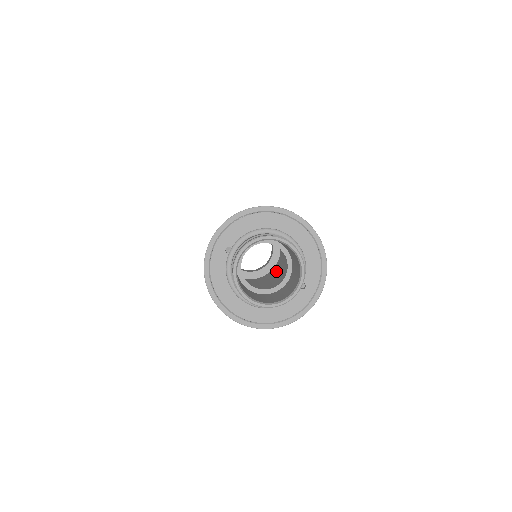
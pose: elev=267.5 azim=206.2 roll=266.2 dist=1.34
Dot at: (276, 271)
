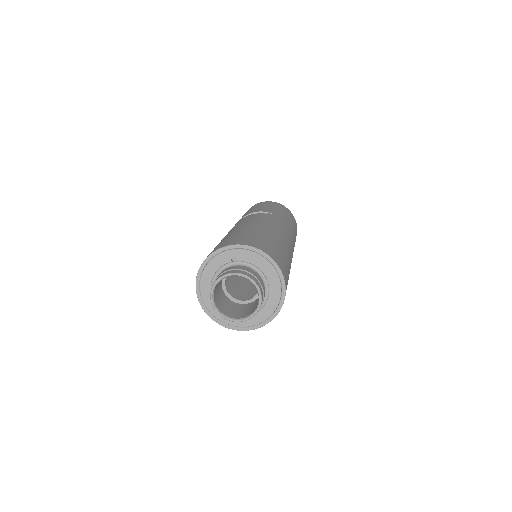
Dot at: occluded
